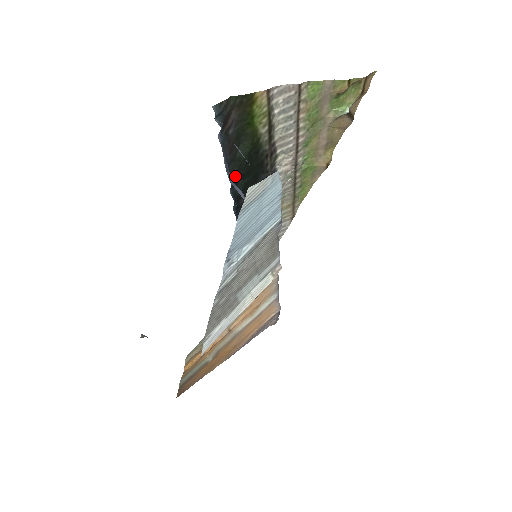
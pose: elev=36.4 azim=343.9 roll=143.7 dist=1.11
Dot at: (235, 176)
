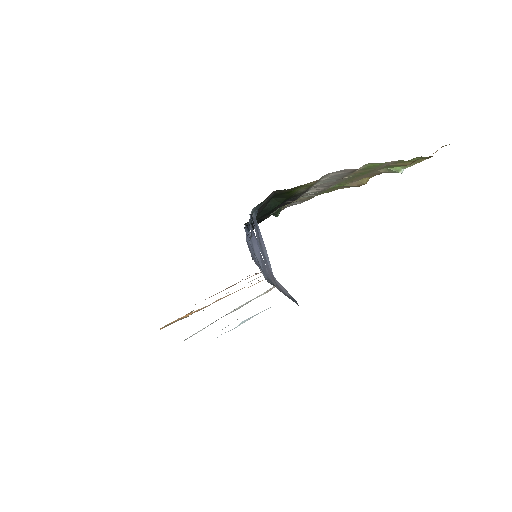
Dot at: (257, 219)
